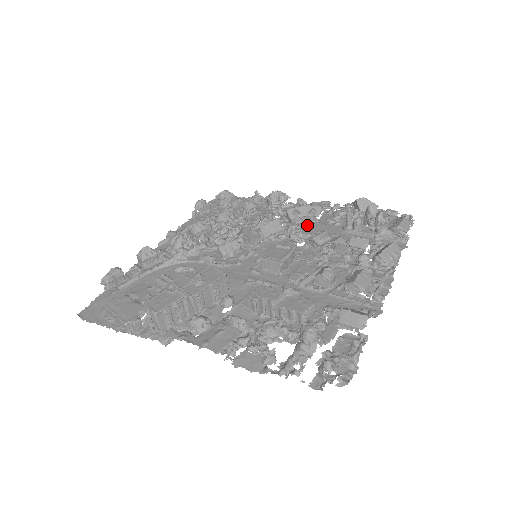
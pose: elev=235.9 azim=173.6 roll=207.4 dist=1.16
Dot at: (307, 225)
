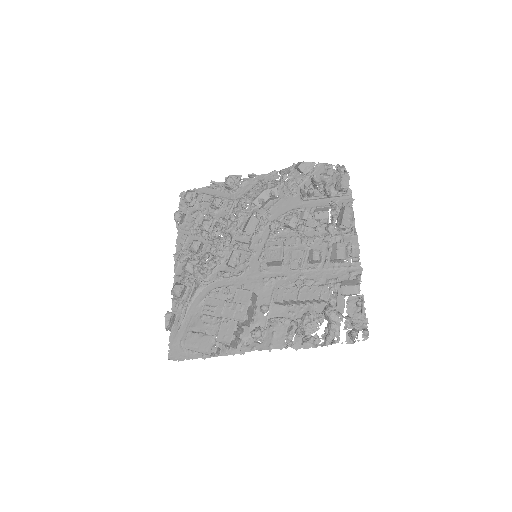
Dot at: (273, 206)
